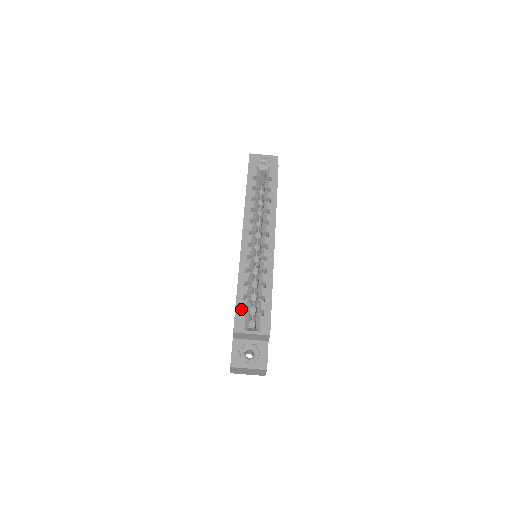
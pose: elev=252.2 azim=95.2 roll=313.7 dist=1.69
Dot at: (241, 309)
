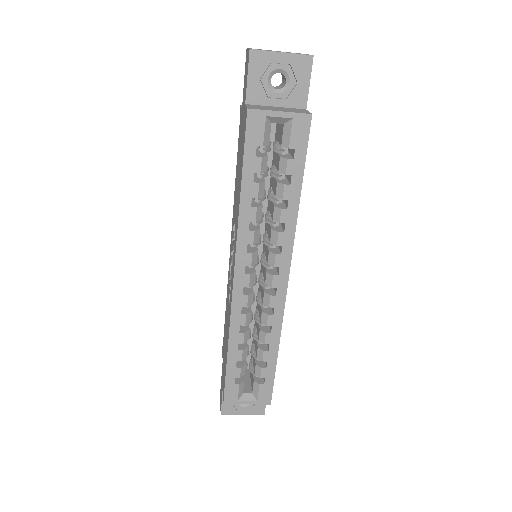
Dot at: (233, 379)
